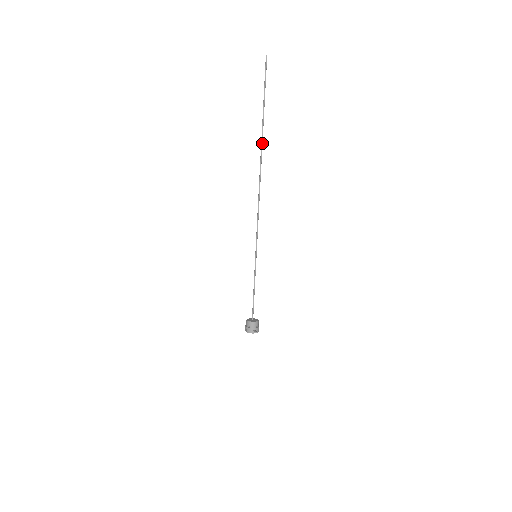
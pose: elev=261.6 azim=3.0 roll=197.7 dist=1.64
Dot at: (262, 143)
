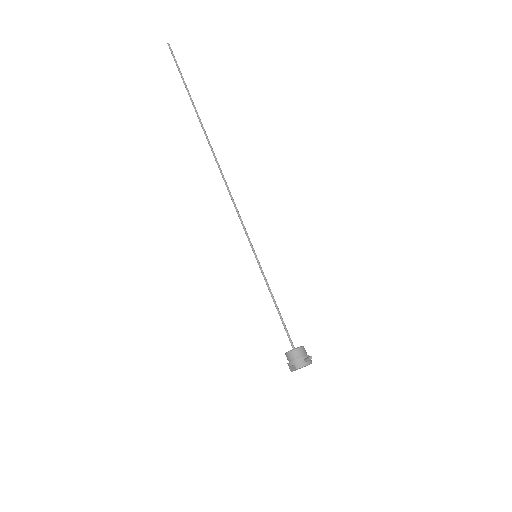
Dot at: (202, 124)
